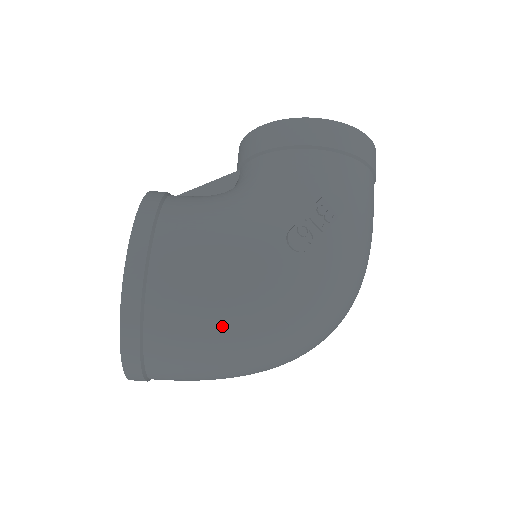
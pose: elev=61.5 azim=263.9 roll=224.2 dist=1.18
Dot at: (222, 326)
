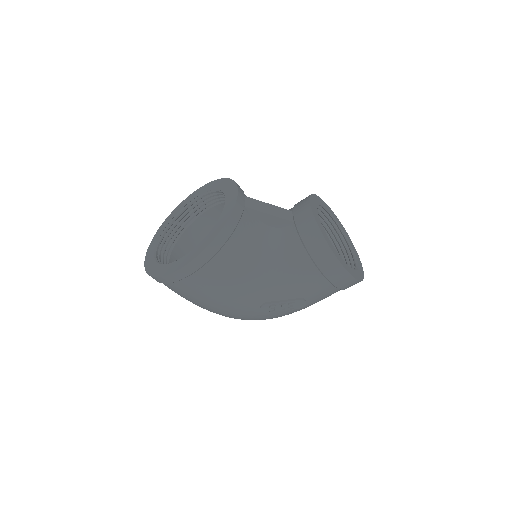
Dot at: (201, 305)
